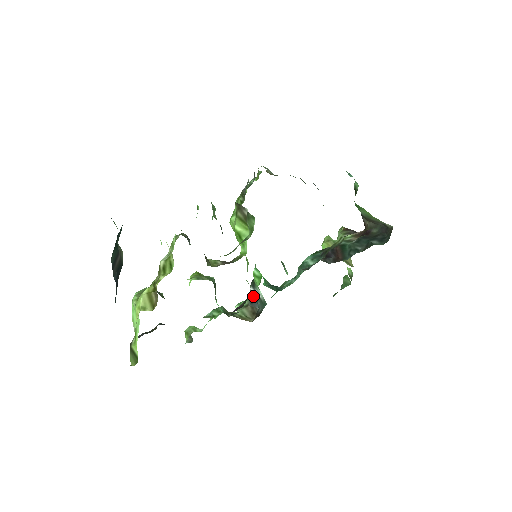
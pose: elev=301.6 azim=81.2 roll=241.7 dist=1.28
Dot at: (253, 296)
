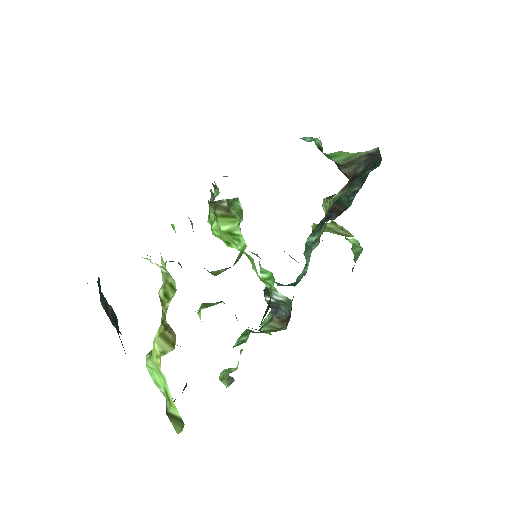
Dot at: (273, 305)
